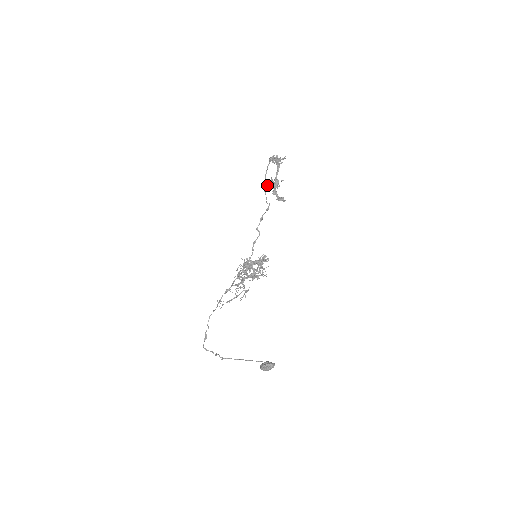
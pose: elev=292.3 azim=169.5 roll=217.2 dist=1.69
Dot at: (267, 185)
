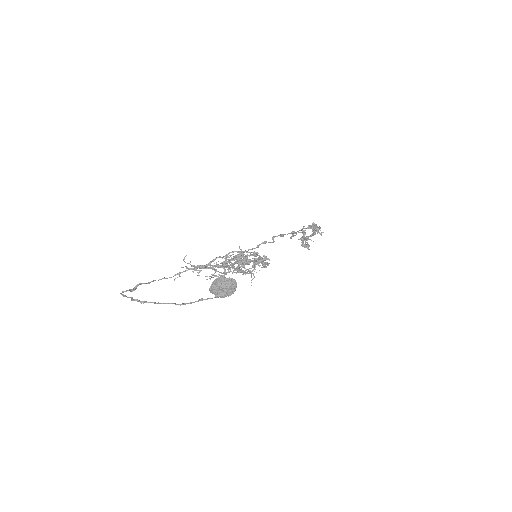
Dot at: occluded
